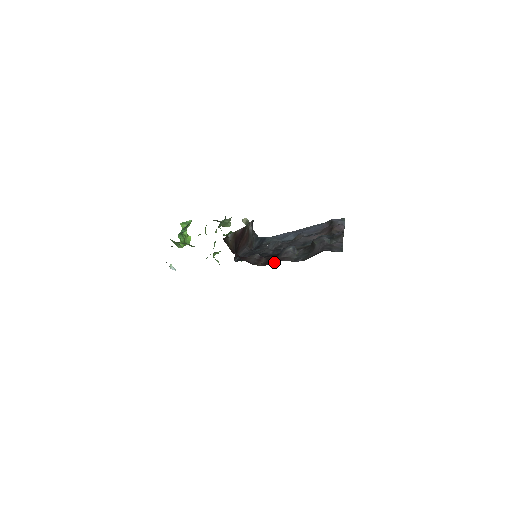
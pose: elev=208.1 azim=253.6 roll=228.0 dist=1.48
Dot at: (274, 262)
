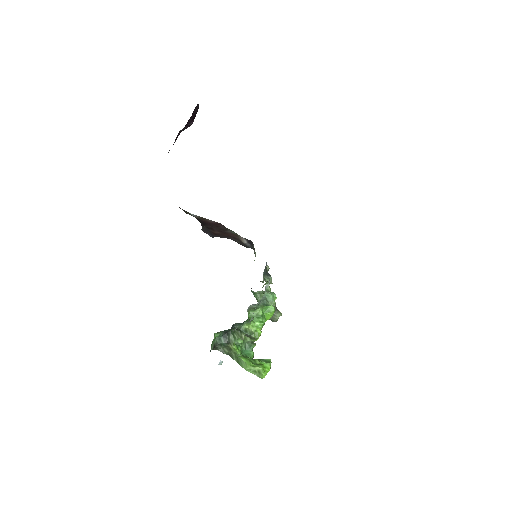
Dot at: occluded
